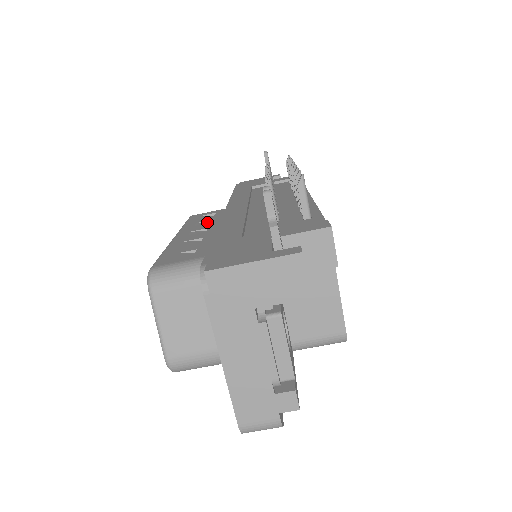
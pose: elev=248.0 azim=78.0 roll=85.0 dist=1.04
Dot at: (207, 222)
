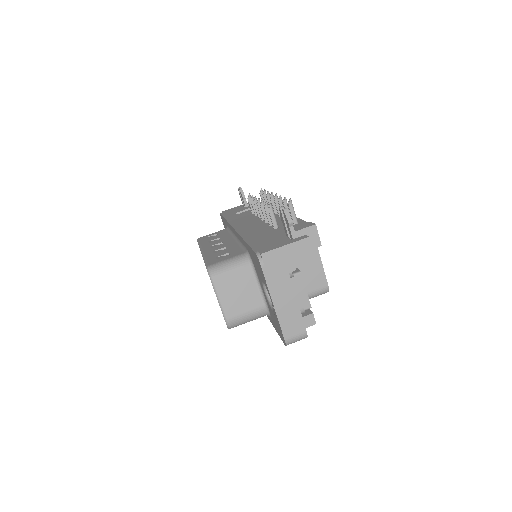
Dot at: (216, 240)
